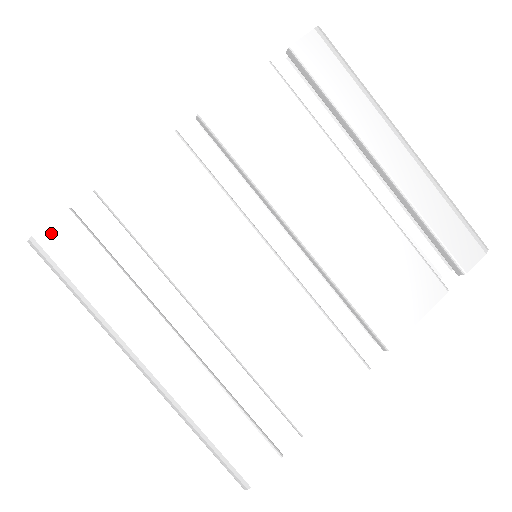
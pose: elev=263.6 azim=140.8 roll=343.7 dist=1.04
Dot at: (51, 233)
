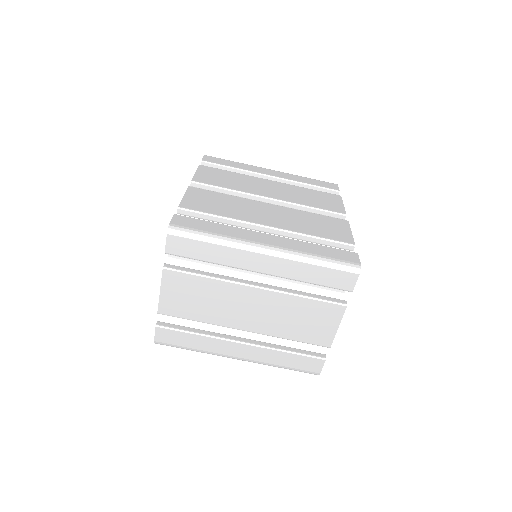
Dot at: (176, 222)
